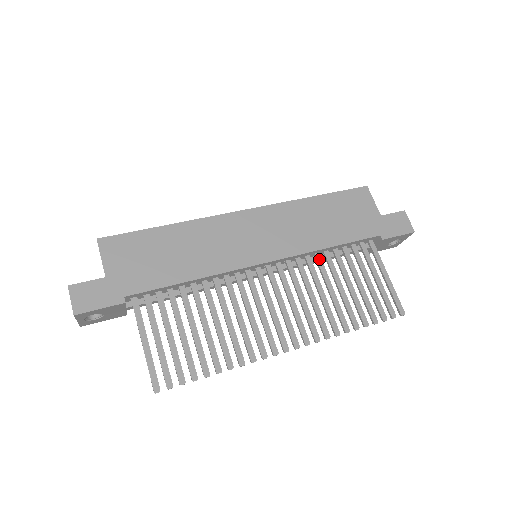
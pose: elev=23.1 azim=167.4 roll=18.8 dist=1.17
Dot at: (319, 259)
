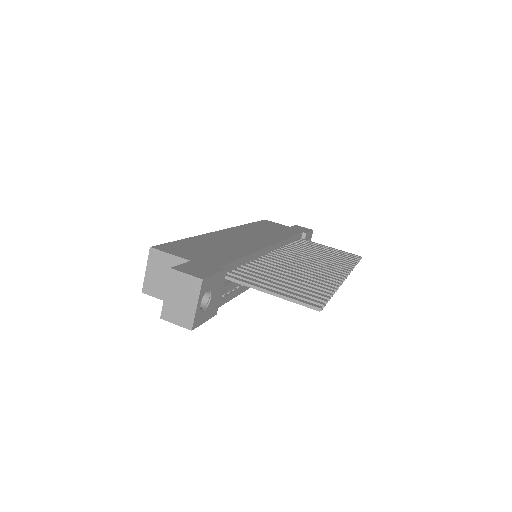
Dot at: (291, 246)
